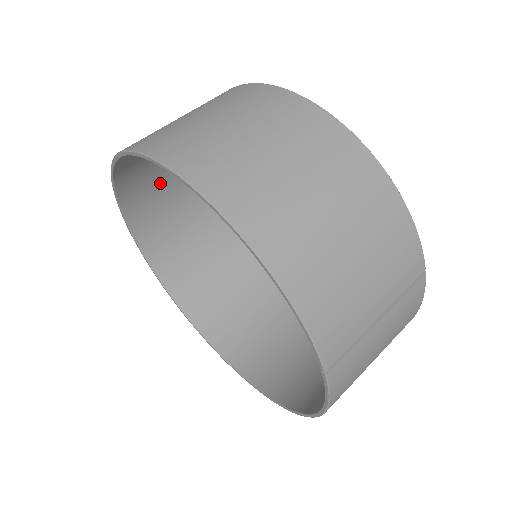
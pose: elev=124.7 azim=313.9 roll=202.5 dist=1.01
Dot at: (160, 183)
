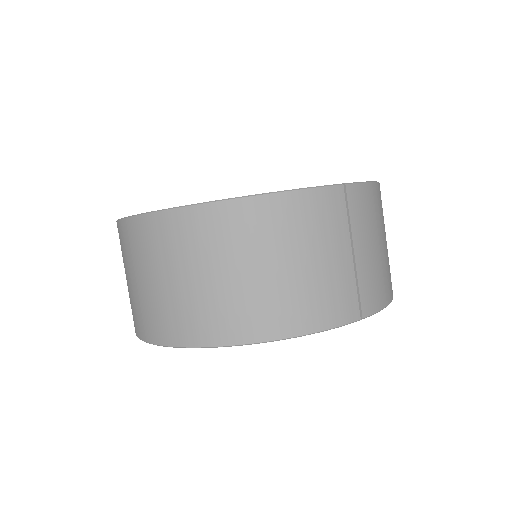
Dot at: occluded
